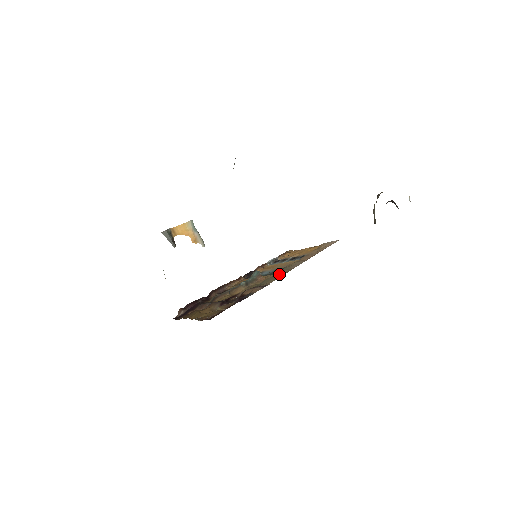
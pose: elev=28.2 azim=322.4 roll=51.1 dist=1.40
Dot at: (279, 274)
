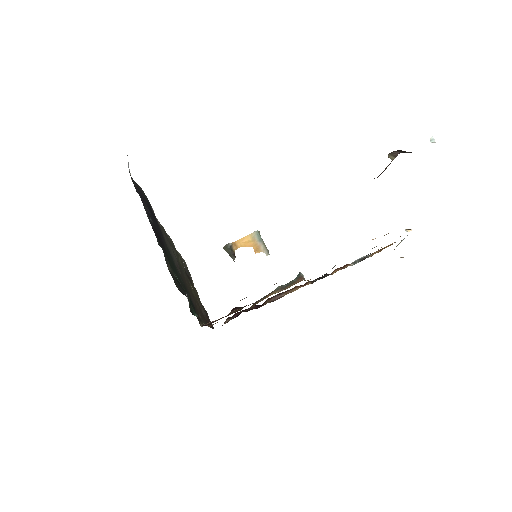
Dot at: occluded
